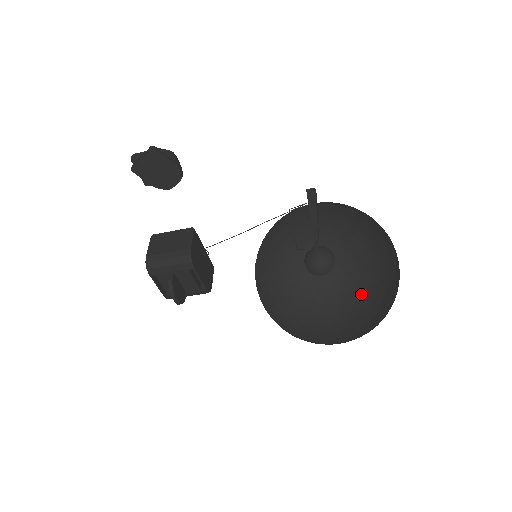
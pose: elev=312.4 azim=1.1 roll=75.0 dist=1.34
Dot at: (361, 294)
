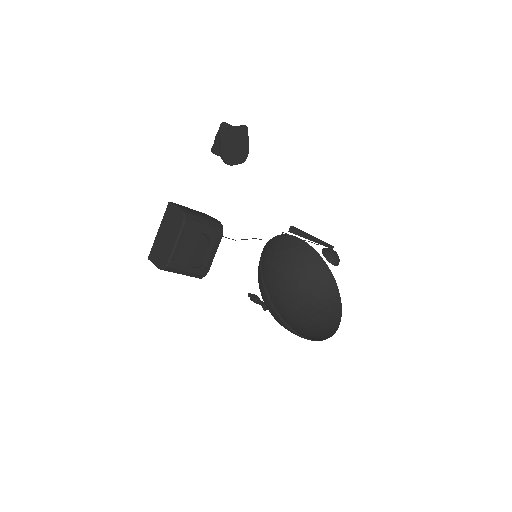
Dot at: (308, 319)
